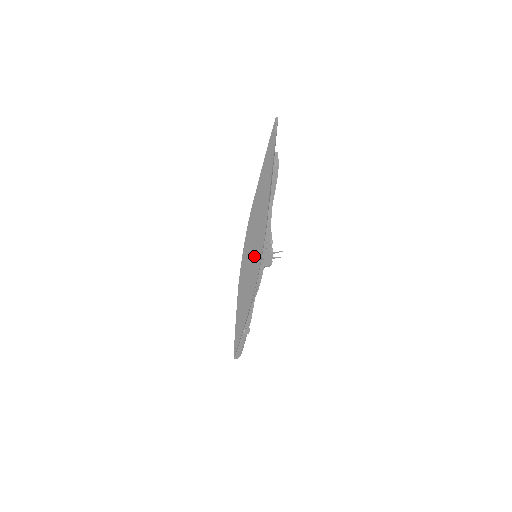
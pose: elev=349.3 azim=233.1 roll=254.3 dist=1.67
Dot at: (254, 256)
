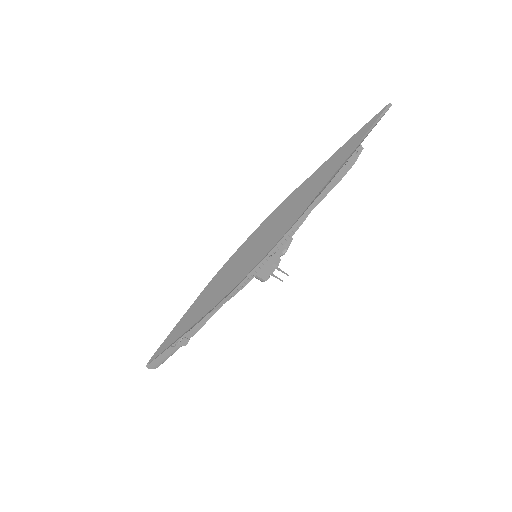
Dot at: (254, 253)
